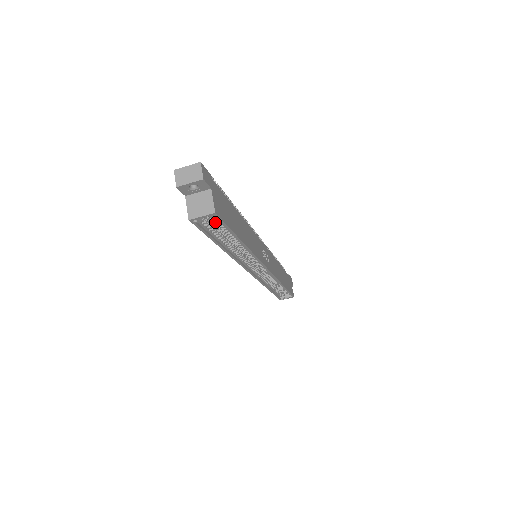
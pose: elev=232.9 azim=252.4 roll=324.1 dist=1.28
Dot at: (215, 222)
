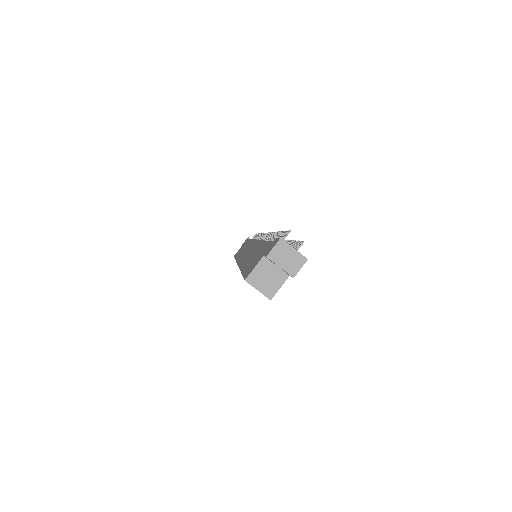
Dot at: occluded
